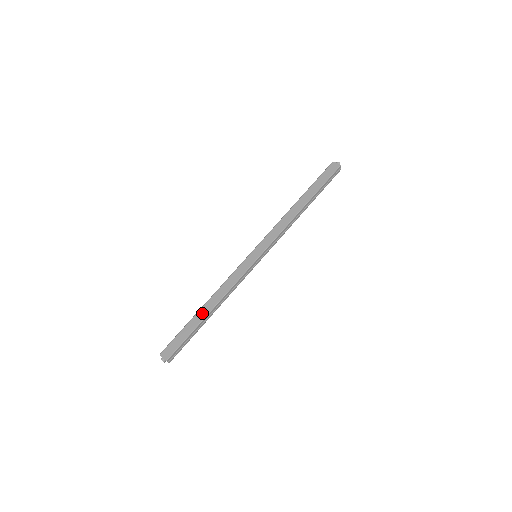
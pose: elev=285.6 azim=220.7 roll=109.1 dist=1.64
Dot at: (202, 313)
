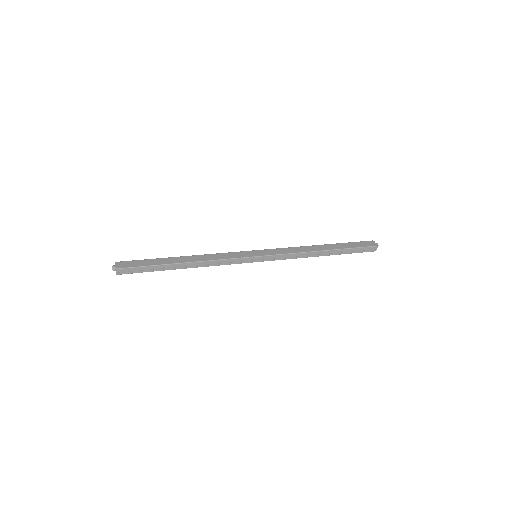
Dot at: (177, 259)
